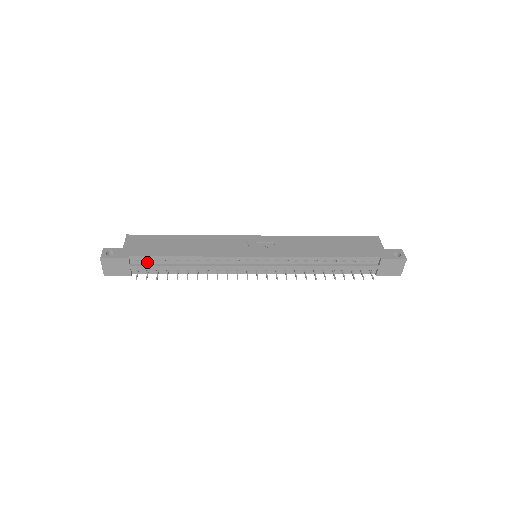
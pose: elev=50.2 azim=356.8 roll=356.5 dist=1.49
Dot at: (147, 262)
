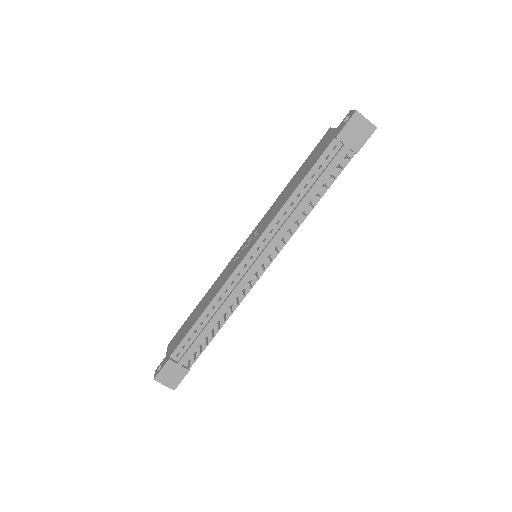
Dot at: (186, 348)
